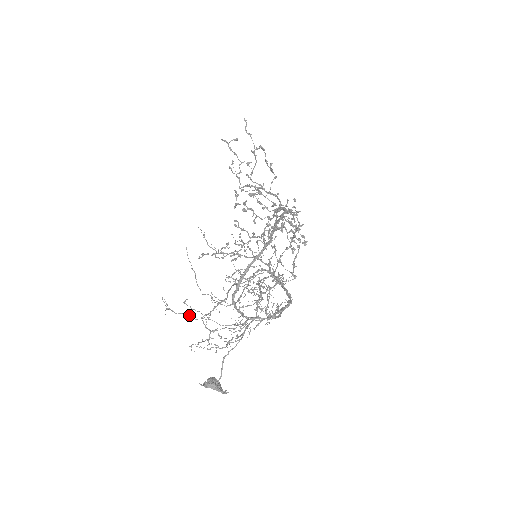
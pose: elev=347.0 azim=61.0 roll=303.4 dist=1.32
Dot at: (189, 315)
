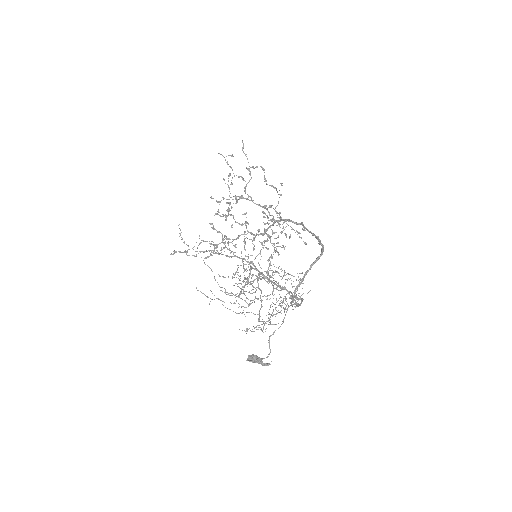
Dot at: (239, 304)
